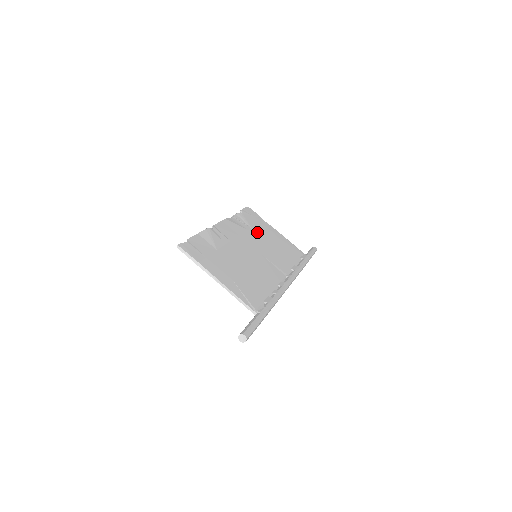
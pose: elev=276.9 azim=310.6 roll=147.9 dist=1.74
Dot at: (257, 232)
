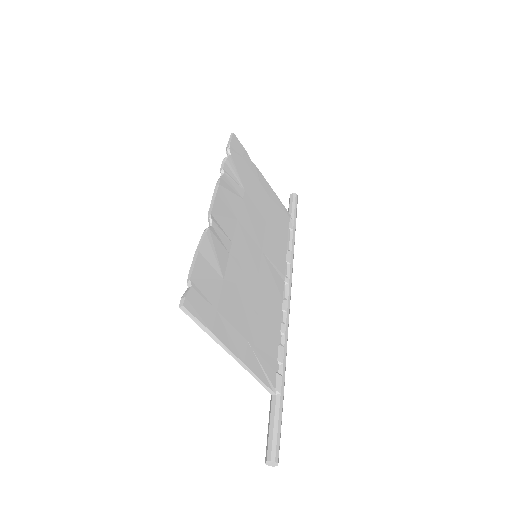
Dot at: (250, 196)
